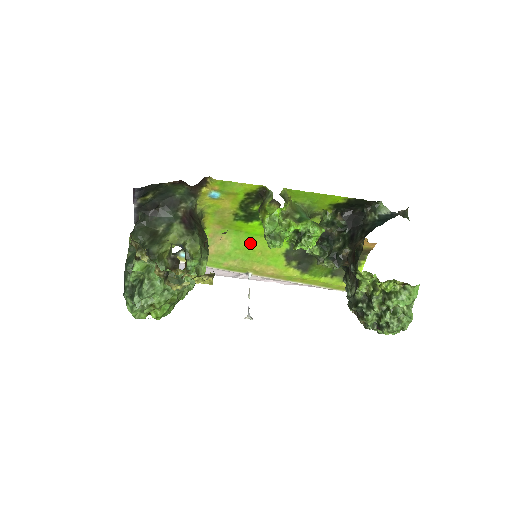
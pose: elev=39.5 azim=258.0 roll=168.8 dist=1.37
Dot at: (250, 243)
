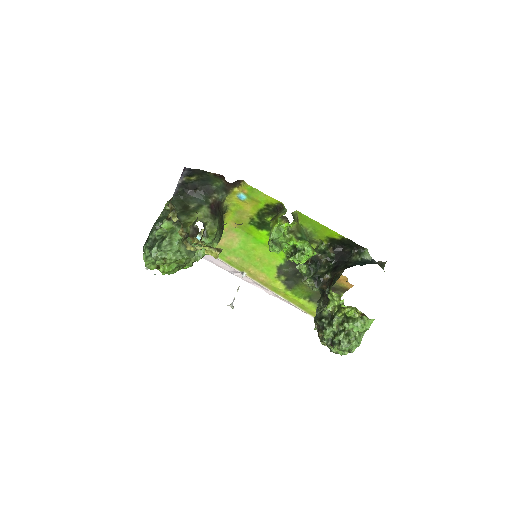
Dot at: (254, 248)
